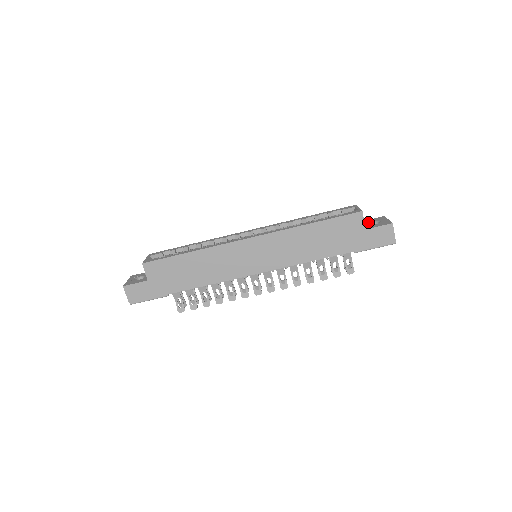
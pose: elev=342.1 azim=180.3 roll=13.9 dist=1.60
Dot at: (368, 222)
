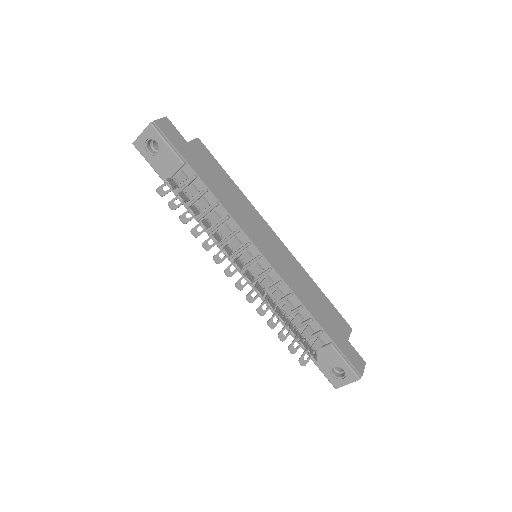
Dot at: occluded
